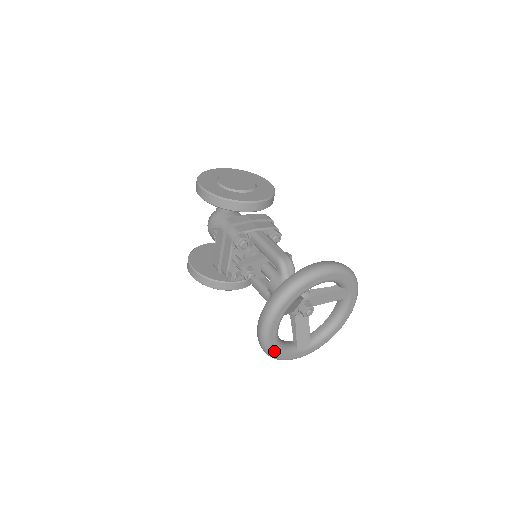
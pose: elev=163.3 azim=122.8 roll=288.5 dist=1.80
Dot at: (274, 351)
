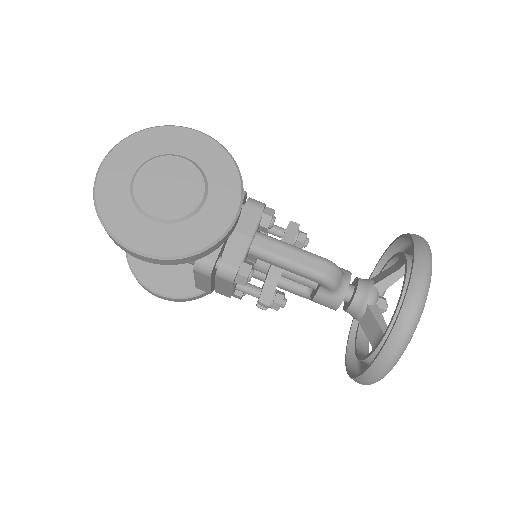
Dot at: occluded
